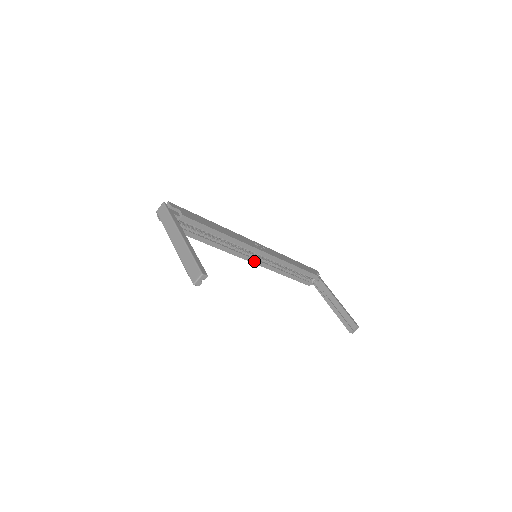
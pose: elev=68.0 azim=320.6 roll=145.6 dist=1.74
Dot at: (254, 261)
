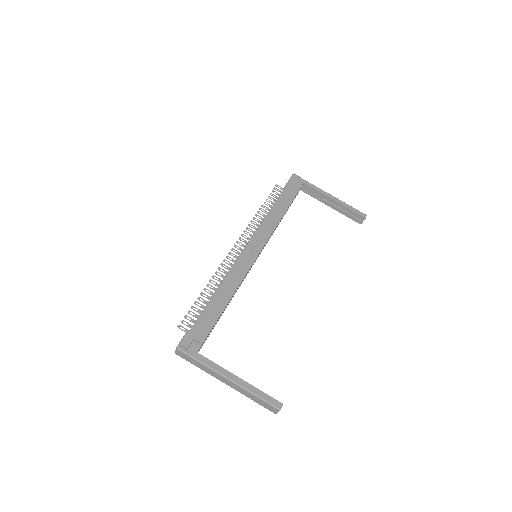
Dot at: (256, 259)
